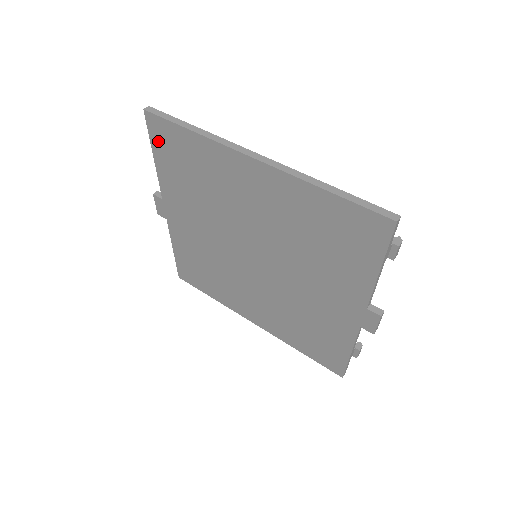
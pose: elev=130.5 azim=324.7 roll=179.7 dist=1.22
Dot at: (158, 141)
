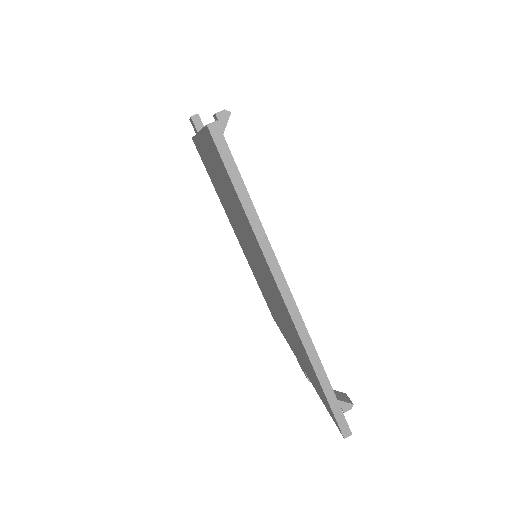
Dot at: (211, 144)
